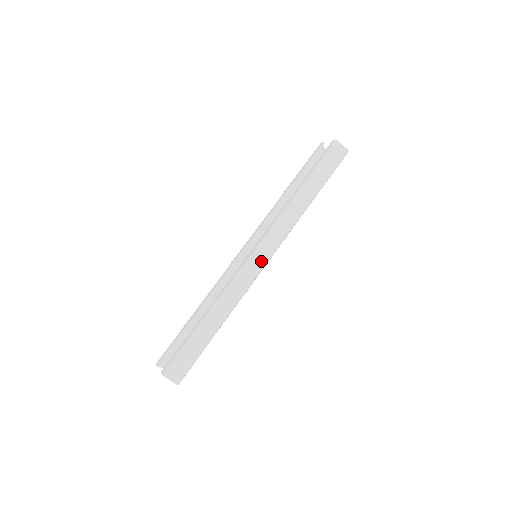
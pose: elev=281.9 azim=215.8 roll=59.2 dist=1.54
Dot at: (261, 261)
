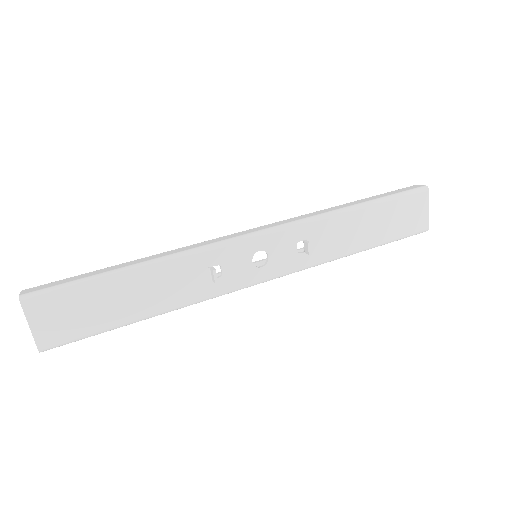
Dot at: (247, 233)
